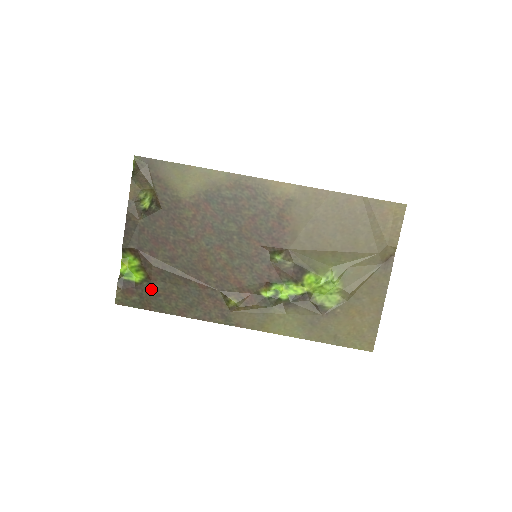
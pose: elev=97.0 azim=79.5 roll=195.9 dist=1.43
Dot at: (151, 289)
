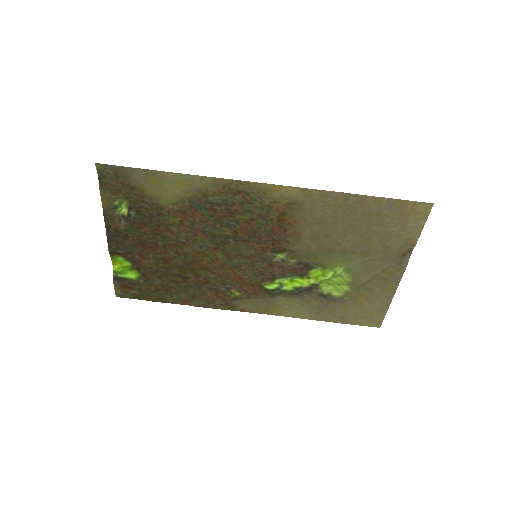
Dot at: (149, 285)
